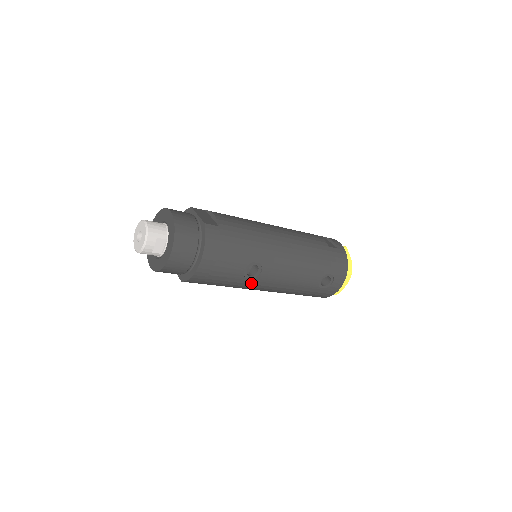
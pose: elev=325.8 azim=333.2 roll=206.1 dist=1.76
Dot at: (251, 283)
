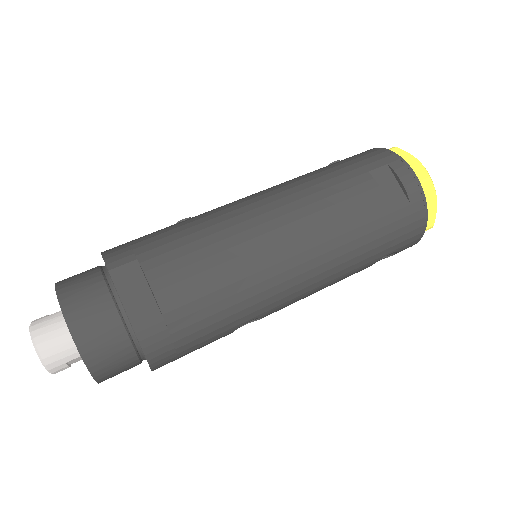
Dot at: occluded
